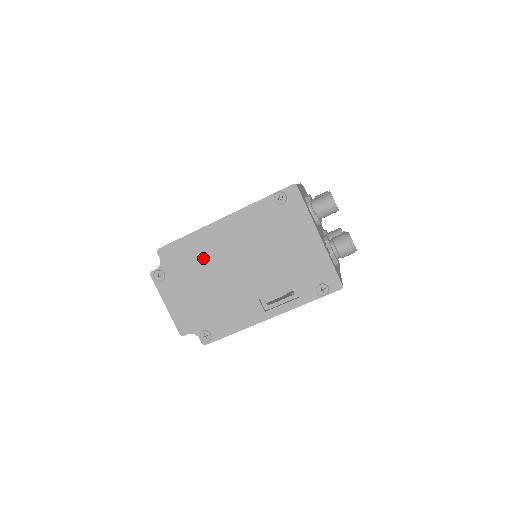
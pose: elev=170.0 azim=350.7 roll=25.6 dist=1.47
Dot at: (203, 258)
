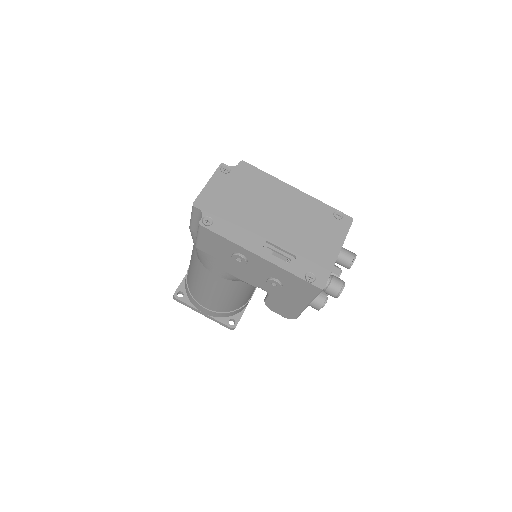
Dot at: (262, 190)
